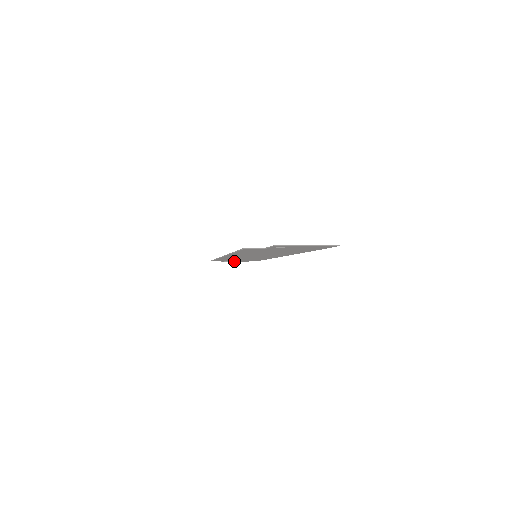
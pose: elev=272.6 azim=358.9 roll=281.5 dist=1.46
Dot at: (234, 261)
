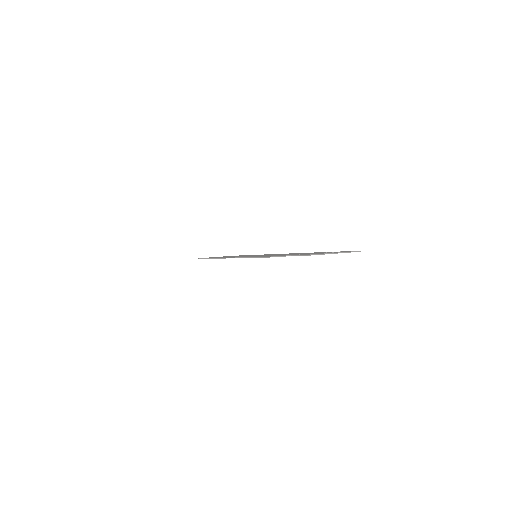
Dot at: occluded
